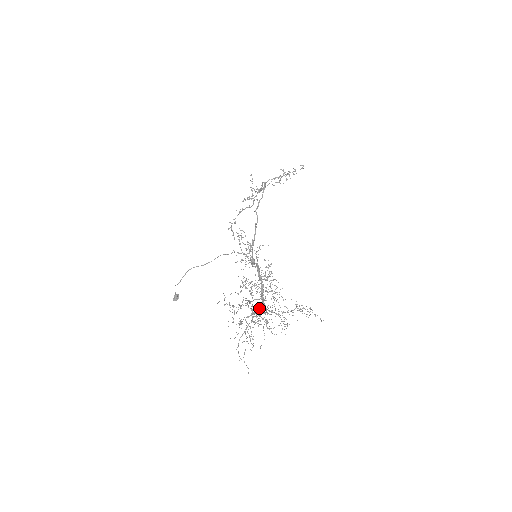
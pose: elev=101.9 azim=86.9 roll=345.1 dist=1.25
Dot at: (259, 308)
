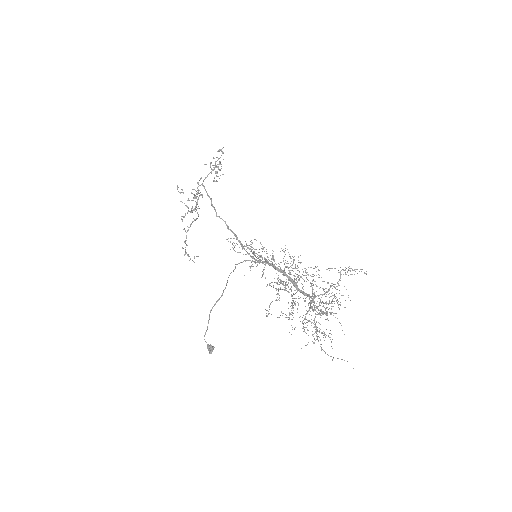
Dot at: (312, 298)
